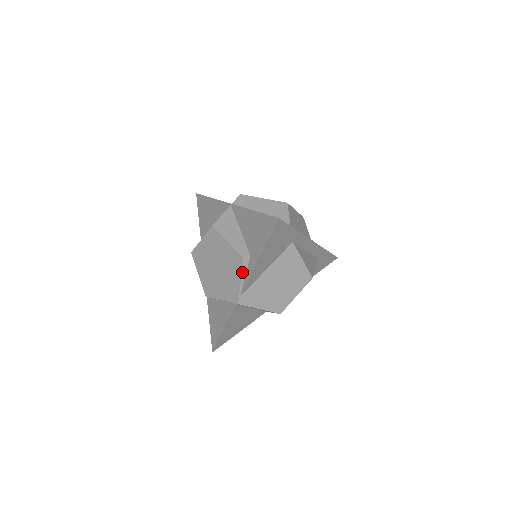
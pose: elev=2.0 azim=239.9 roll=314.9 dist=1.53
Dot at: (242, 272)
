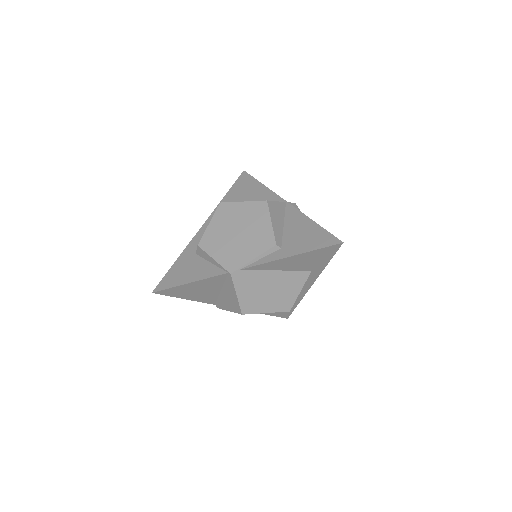
Dot at: (263, 254)
